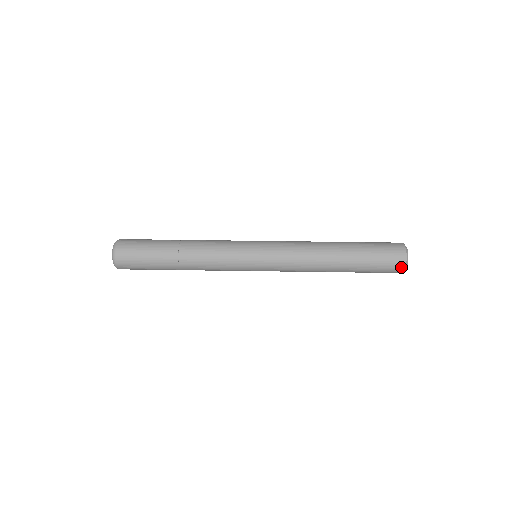
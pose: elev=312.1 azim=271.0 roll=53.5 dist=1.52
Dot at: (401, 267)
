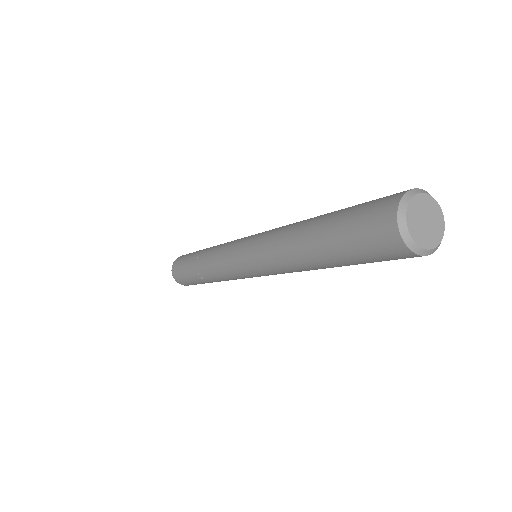
Dot at: (403, 192)
